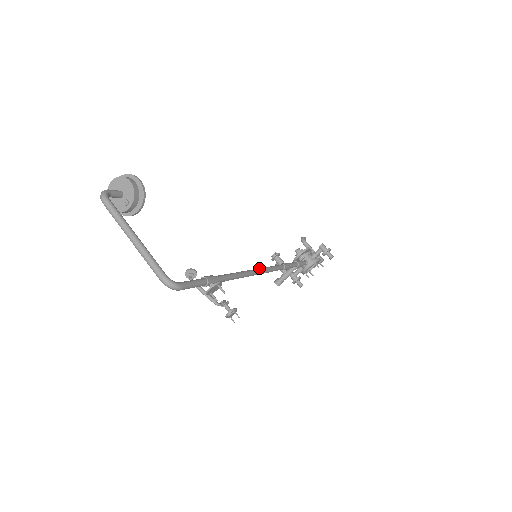
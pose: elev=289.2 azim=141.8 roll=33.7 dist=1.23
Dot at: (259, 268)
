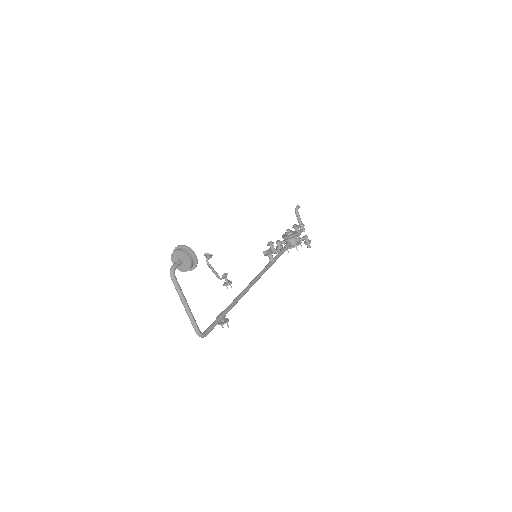
Dot at: (255, 280)
